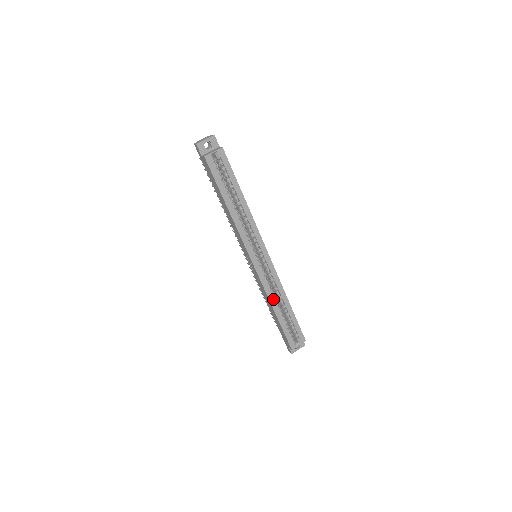
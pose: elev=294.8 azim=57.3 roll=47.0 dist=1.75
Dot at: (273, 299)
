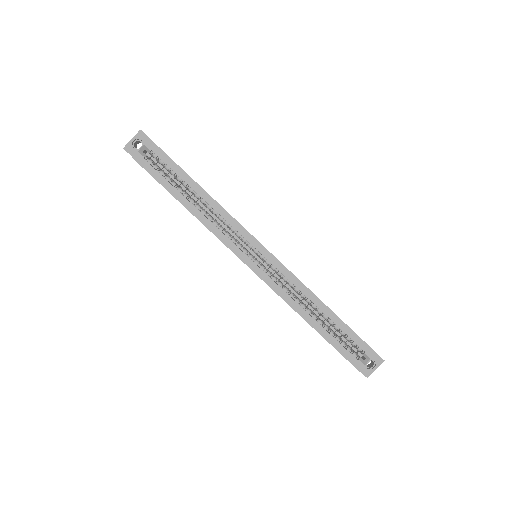
Dot at: (297, 305)
